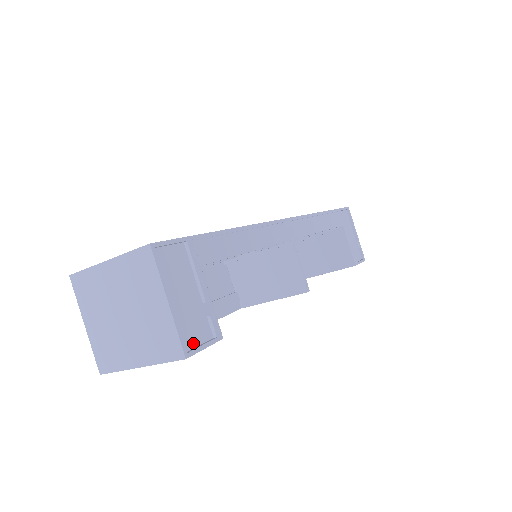
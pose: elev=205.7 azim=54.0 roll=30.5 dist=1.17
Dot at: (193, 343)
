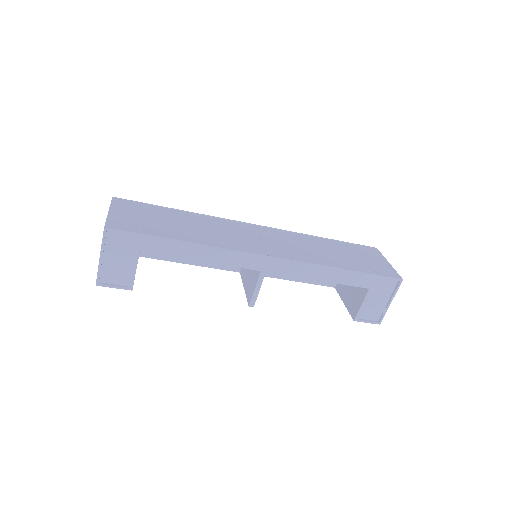
Dot at: (109, 281)
